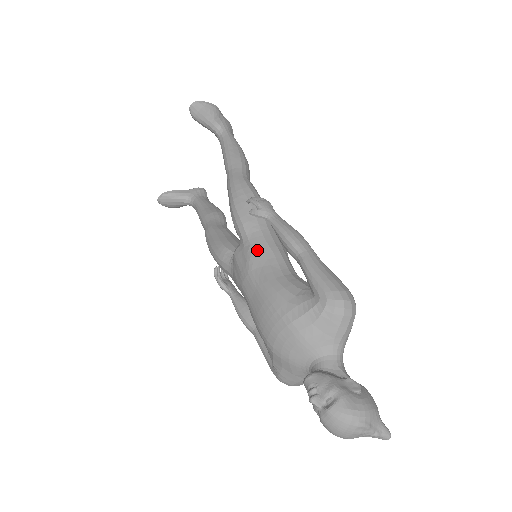
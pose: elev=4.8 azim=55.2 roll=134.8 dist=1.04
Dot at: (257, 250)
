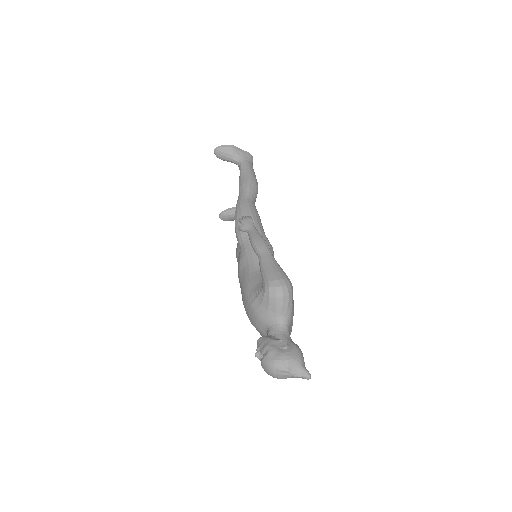
Dot at: (244, 255)
